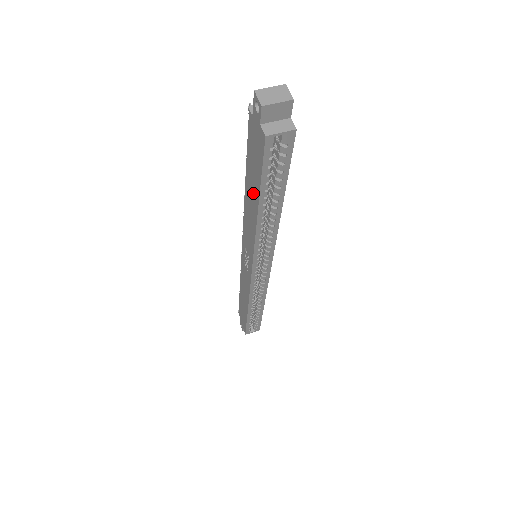
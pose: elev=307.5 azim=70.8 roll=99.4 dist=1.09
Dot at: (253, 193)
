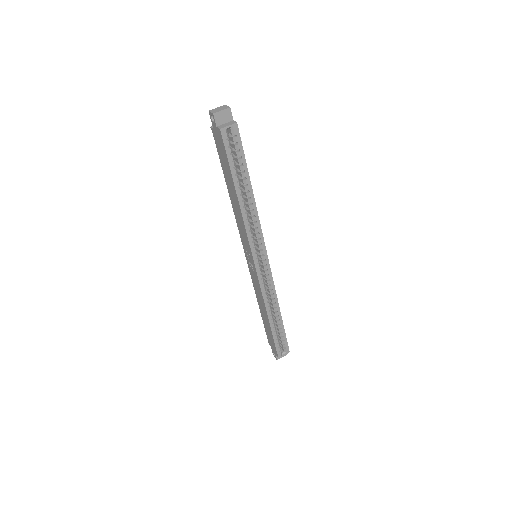
Dot at: (231, 185)
